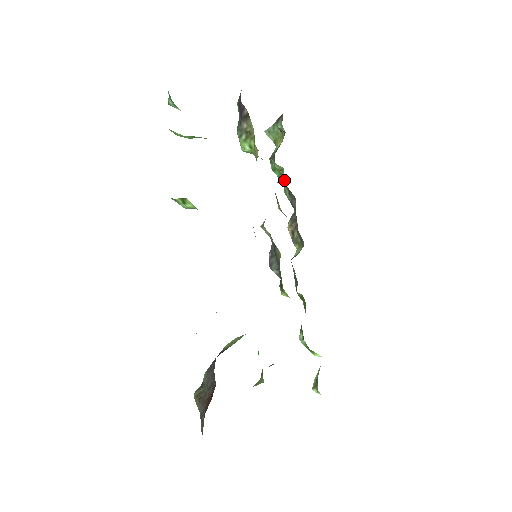
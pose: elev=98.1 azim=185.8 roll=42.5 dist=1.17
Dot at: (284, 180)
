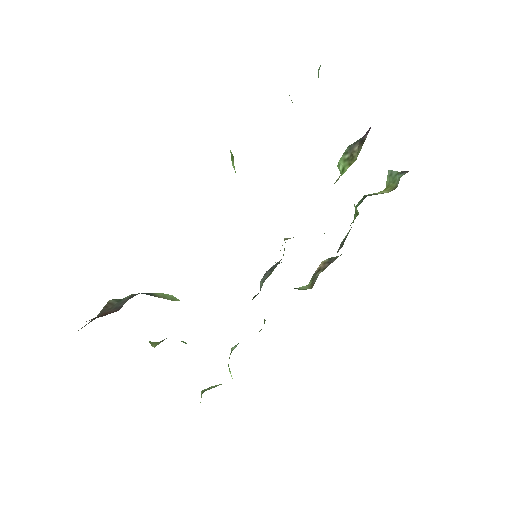
Dot at: occluded
